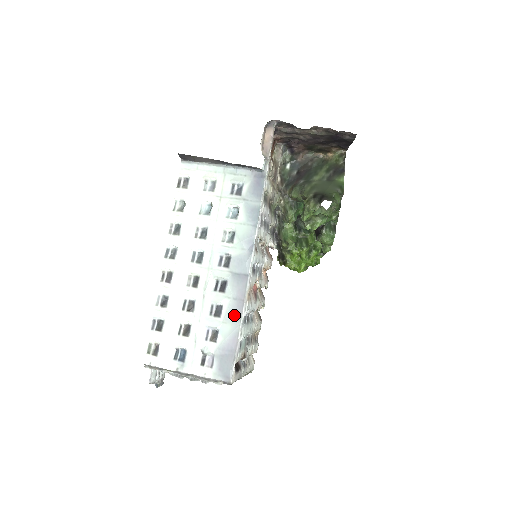
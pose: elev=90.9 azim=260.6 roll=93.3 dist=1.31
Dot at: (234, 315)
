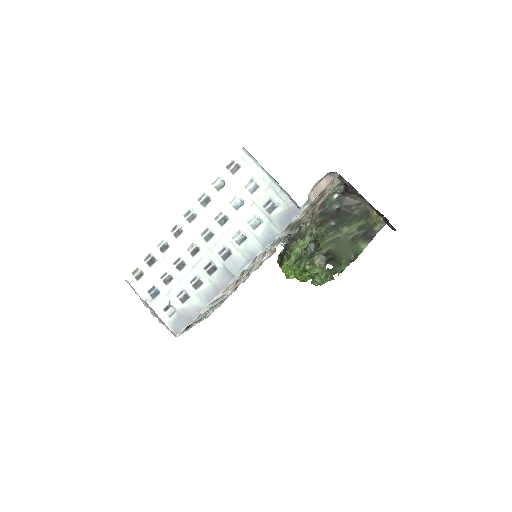
Dot at: (206, 296)
